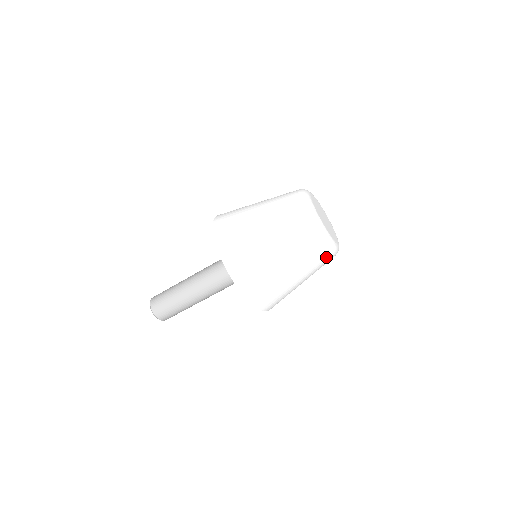
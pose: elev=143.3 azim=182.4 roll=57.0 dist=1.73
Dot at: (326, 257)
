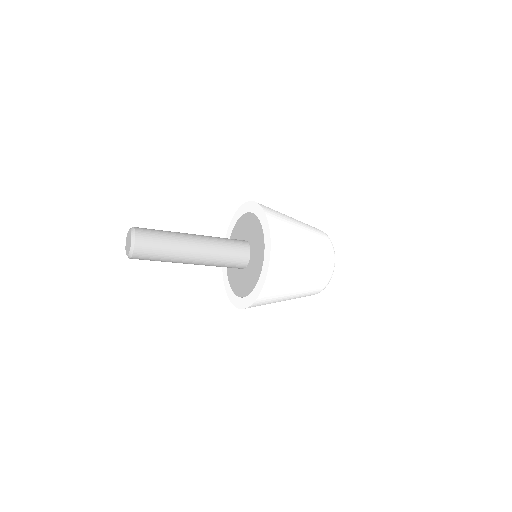
Dot at: (329, 266)
